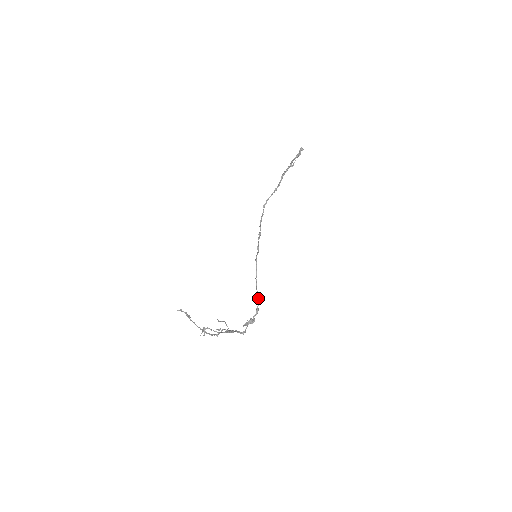
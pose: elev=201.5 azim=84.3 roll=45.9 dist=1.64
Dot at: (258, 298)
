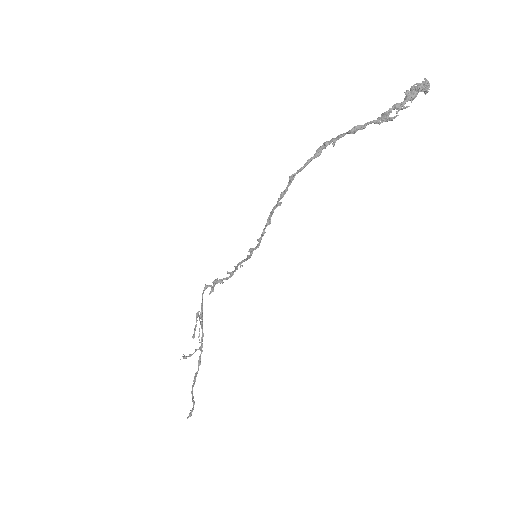
Dot at: (235, 271)
